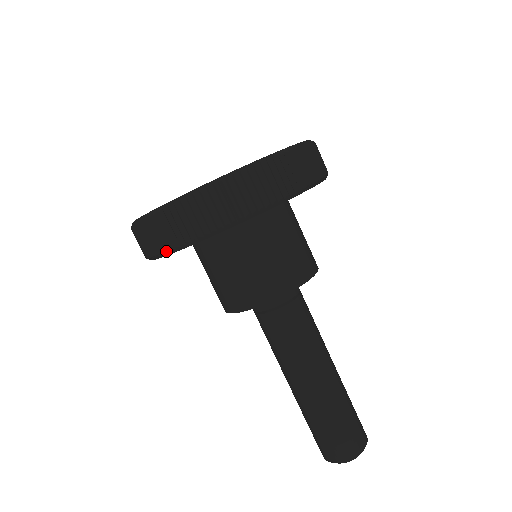
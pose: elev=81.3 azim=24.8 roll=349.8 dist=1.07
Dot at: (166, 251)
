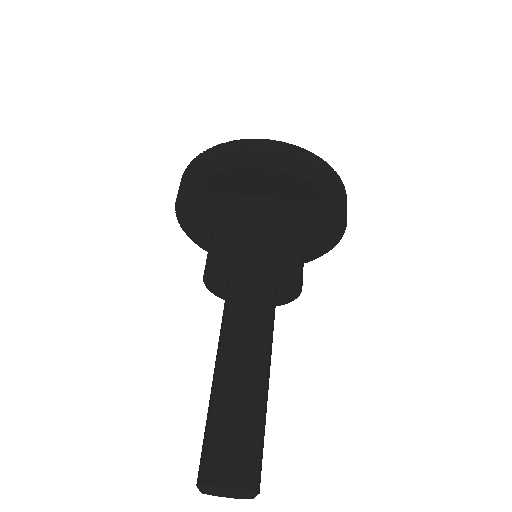
Dot at: (194, 176)
